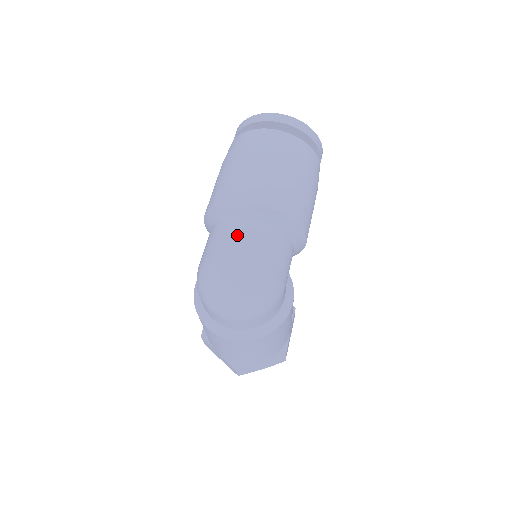
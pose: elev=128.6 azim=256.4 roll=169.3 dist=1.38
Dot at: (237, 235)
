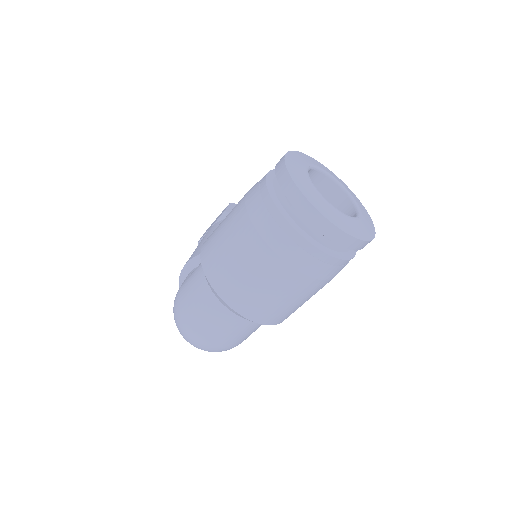
Dot at: (212, 317)
